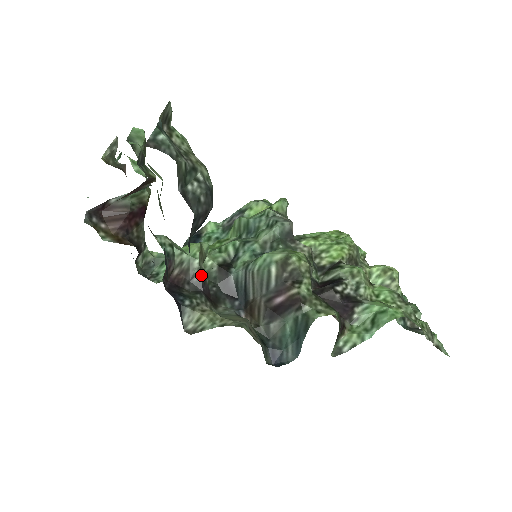
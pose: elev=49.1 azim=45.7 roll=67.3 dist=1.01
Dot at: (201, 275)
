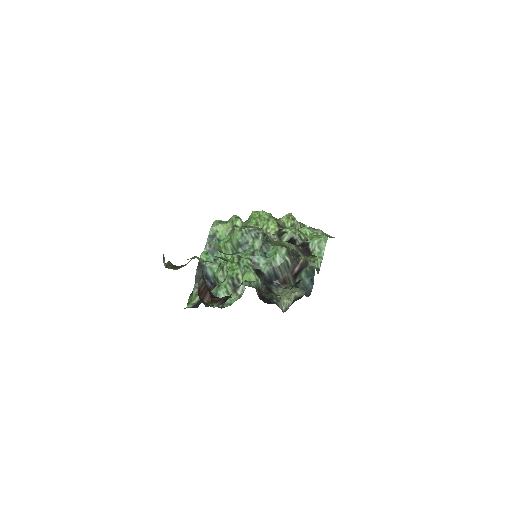
Dot at: (263, 285)
